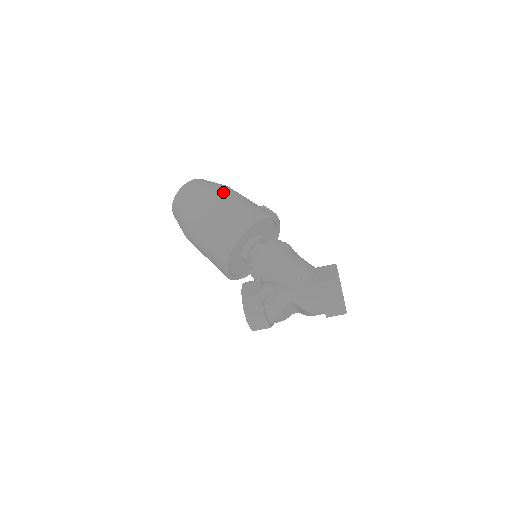
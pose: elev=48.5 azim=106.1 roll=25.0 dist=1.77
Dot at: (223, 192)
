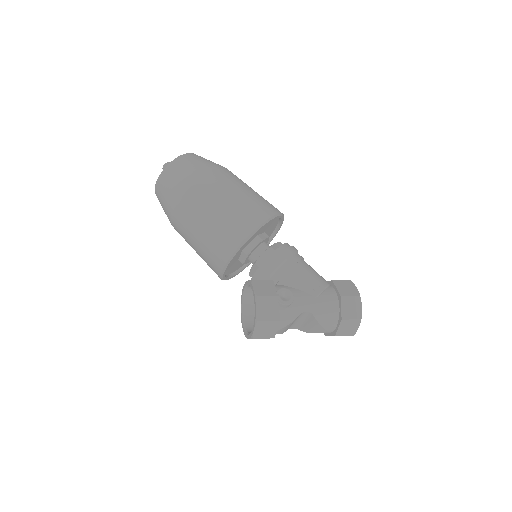
Dot at: (234, 175)
